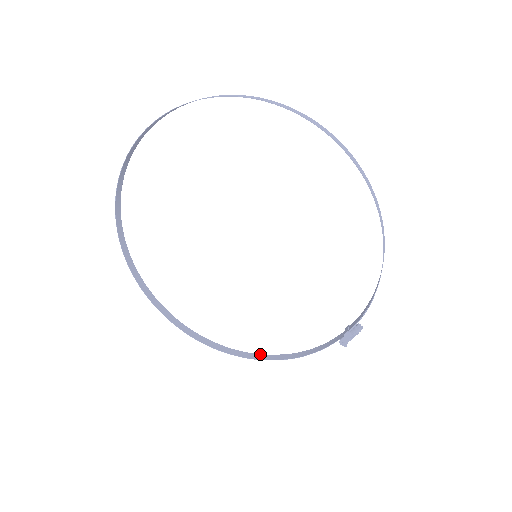
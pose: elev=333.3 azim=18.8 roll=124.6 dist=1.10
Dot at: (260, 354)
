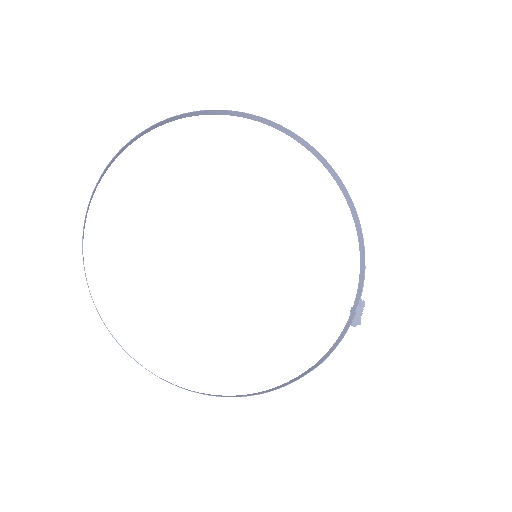
Dot at: occluded
